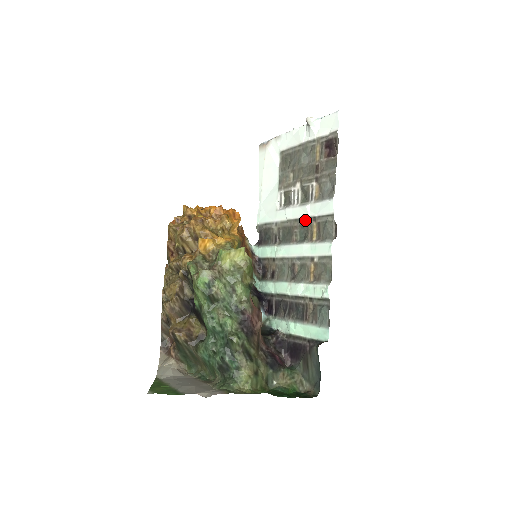
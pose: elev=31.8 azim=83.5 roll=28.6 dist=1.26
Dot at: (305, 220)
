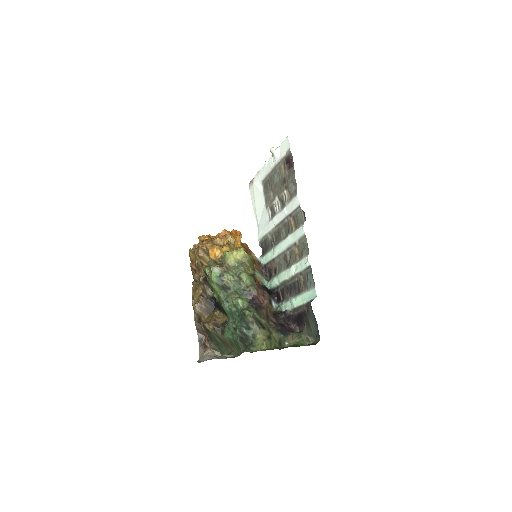
Dot at: (285, 219)
